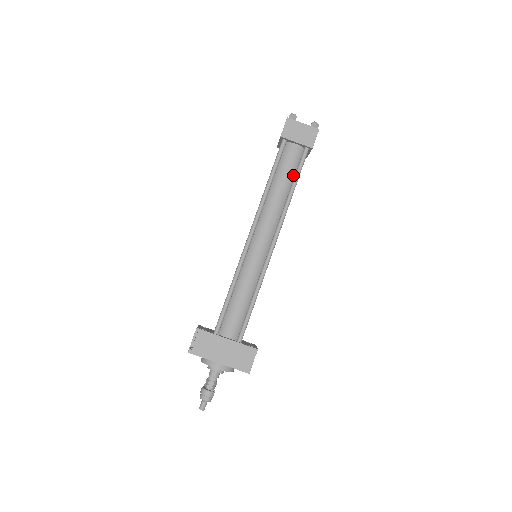
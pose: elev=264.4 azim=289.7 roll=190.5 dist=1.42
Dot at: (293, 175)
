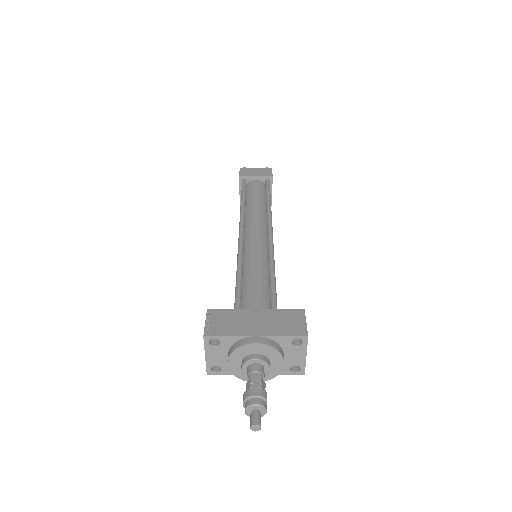
Dot at: (264, 196)
